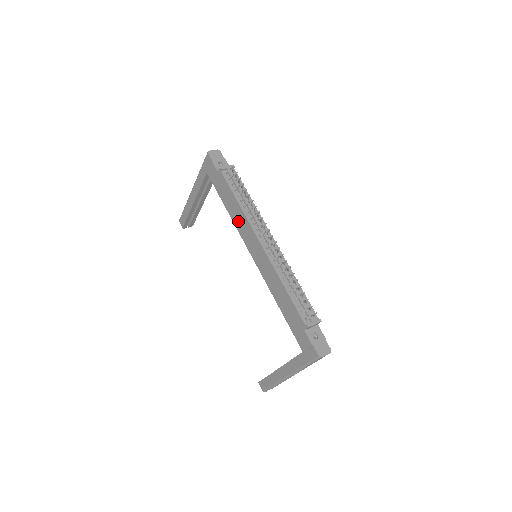
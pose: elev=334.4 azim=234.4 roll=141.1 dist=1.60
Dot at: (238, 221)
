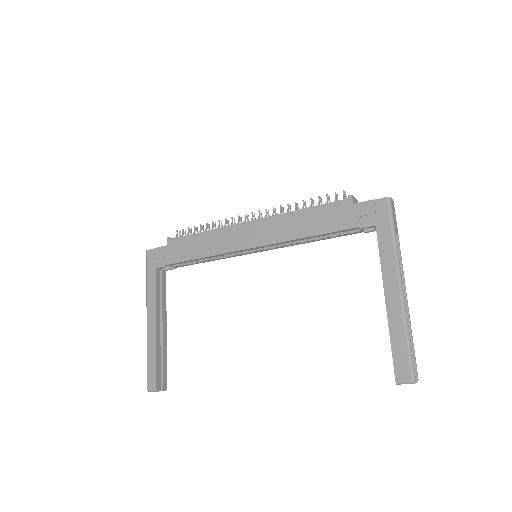
Dot at: (215, 245)
